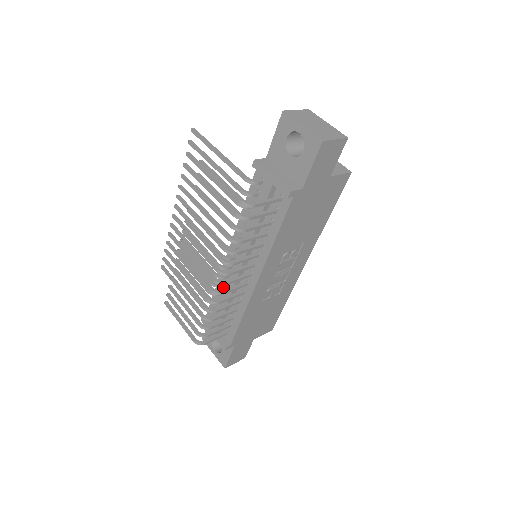
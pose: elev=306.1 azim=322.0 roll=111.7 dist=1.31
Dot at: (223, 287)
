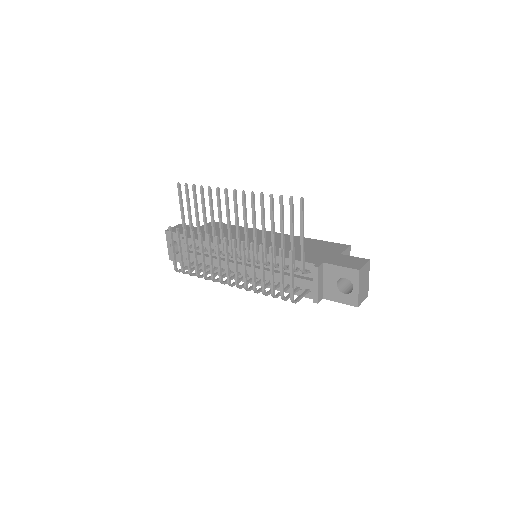
Dot at: occluded
